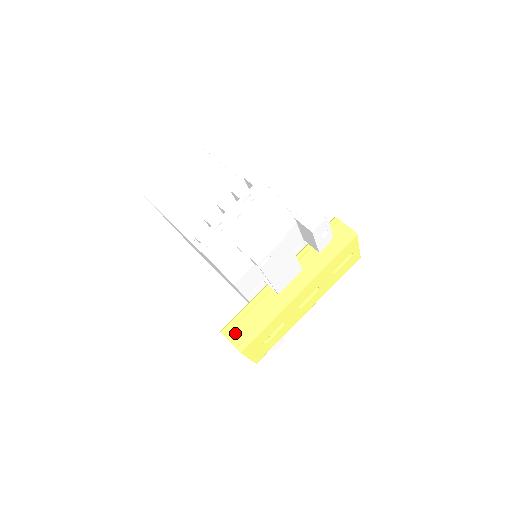
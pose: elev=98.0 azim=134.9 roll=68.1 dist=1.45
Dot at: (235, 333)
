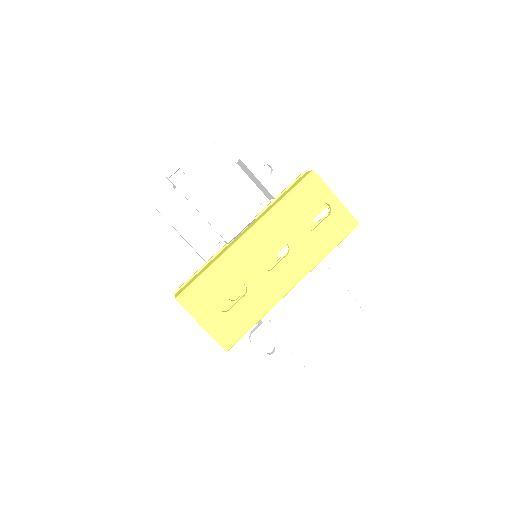
Dot at: (182, 288)
